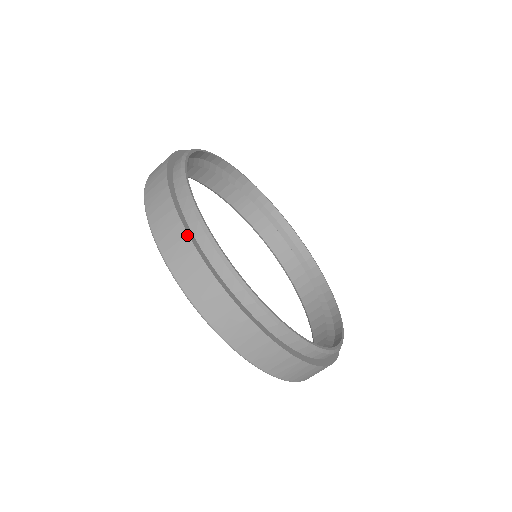
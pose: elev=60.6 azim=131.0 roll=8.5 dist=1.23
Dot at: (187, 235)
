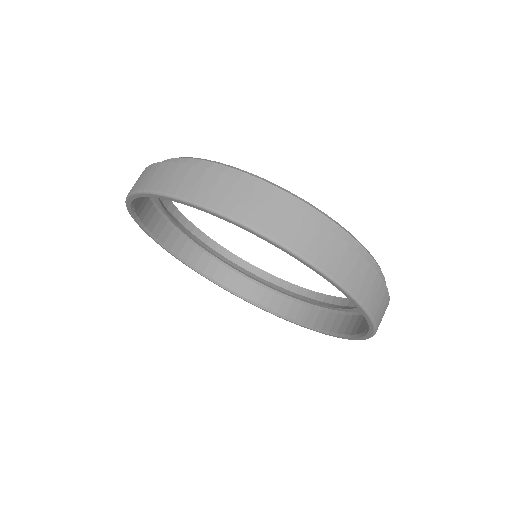
Dot at: occluded
